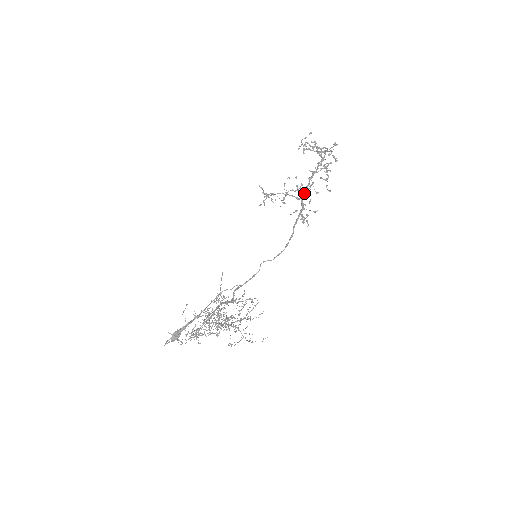
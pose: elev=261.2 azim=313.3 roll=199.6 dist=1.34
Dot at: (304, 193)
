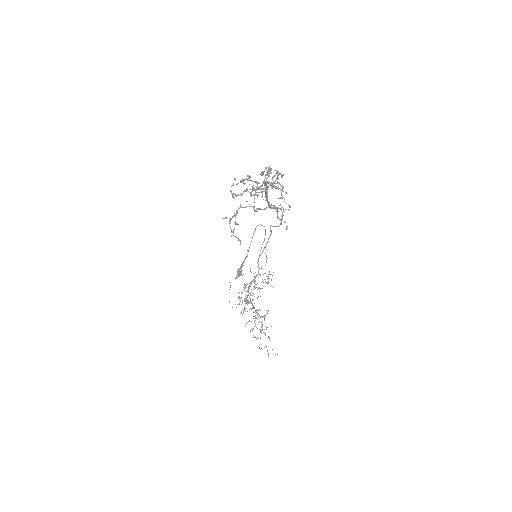
Dot at: (268, 203)
